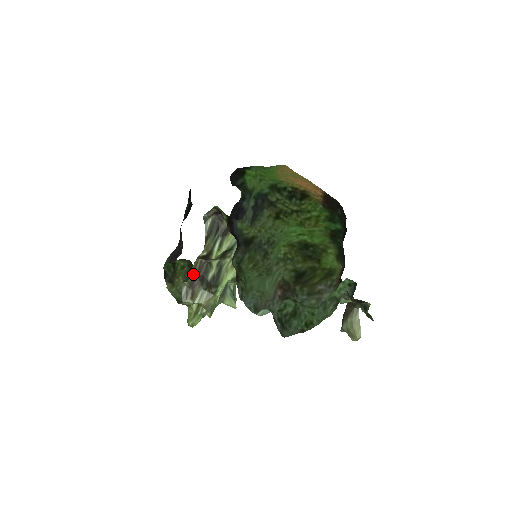
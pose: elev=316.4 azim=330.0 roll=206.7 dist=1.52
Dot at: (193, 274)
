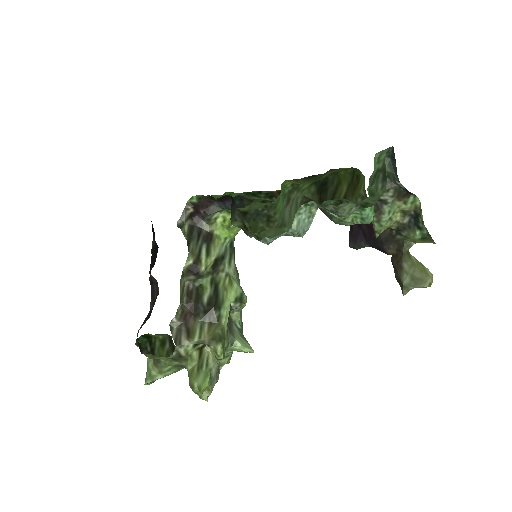
Dot at: (181, 303)
